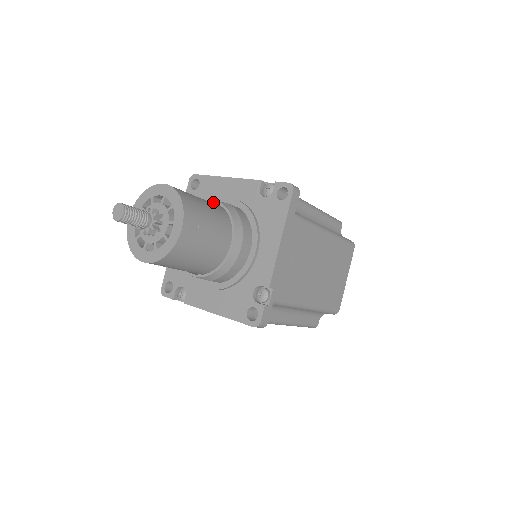
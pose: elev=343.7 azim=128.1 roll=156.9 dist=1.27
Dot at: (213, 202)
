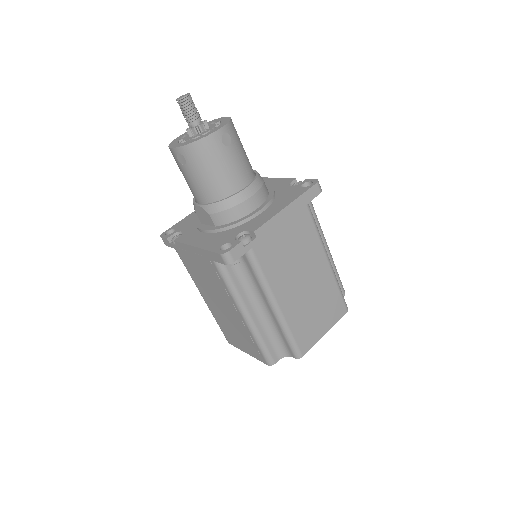
Dot at: occluded
